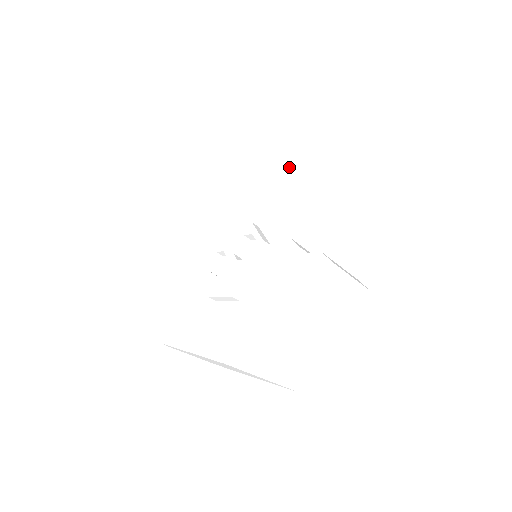
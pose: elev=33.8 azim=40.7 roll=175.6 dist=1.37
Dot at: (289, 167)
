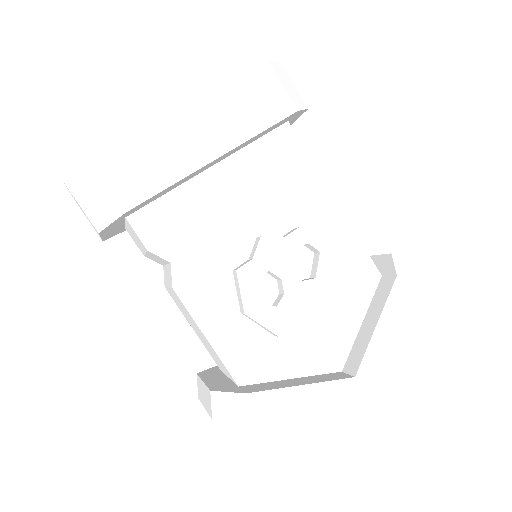
Dot at: (299, 142)
